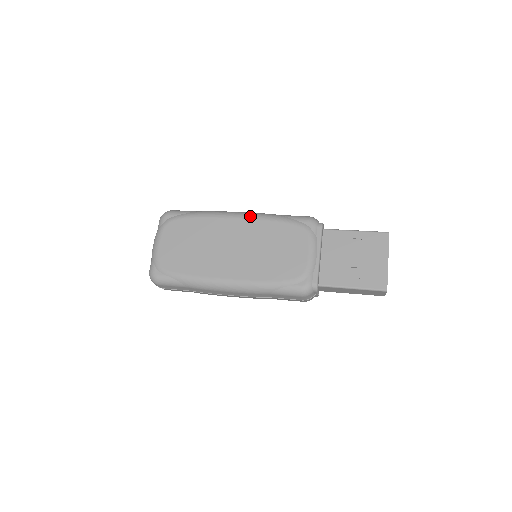
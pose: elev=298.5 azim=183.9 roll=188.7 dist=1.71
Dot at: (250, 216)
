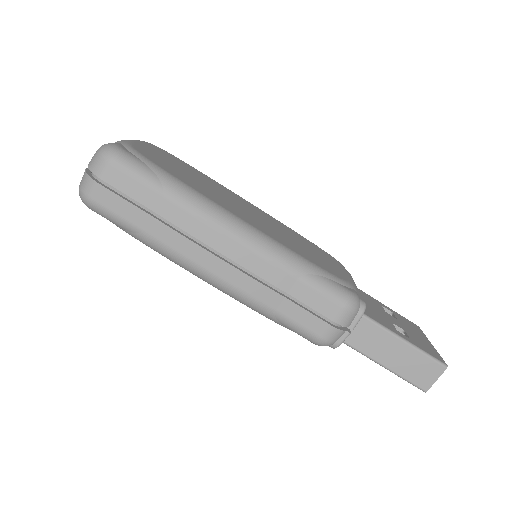
Dot at: (266, 213)
